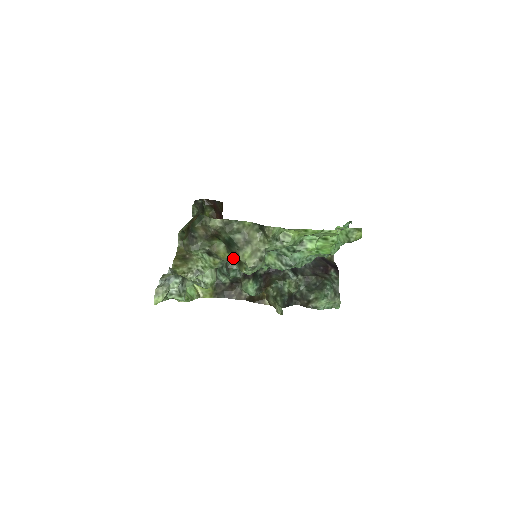
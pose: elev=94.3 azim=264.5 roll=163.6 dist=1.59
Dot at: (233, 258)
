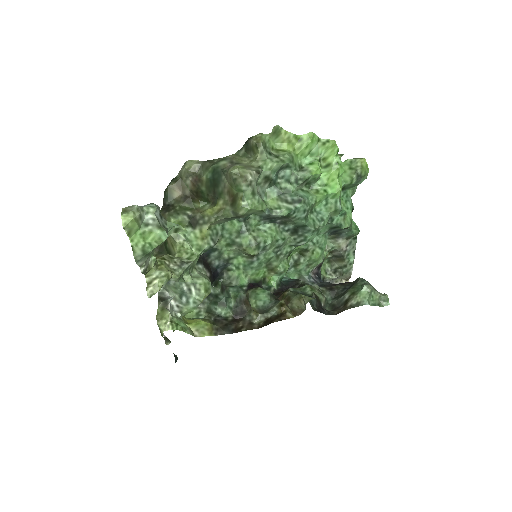
Dot at: (224, 205)
